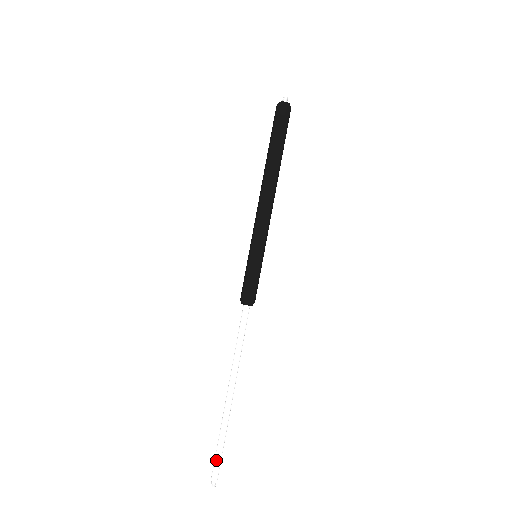
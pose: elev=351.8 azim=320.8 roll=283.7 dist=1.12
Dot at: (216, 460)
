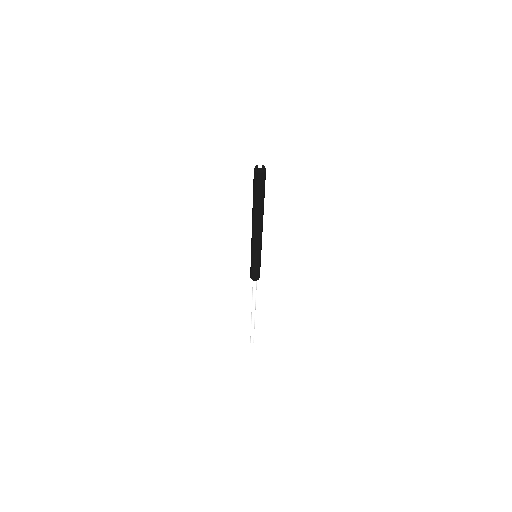
Dot at: (252, 337)
